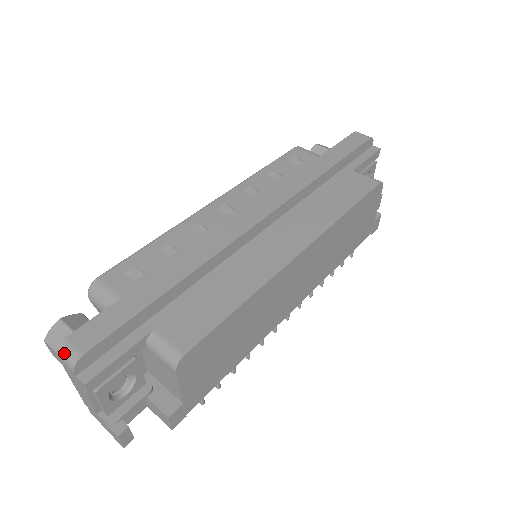
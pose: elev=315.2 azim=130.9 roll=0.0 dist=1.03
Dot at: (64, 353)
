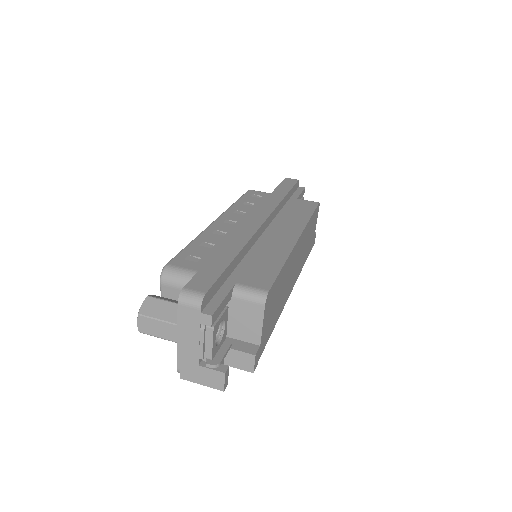
Dot at: (188, 297)
